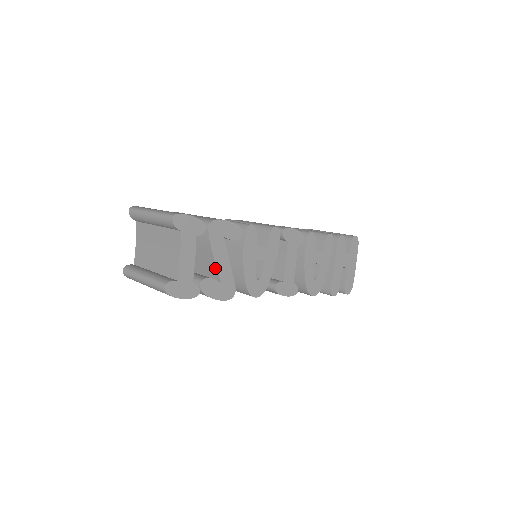
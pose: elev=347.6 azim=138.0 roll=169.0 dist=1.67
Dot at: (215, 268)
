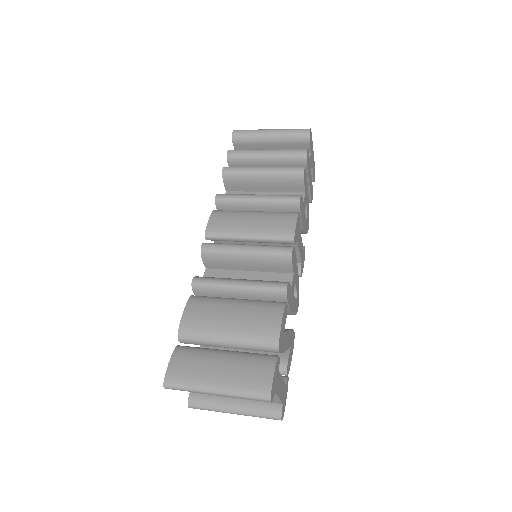
Dot at: occluded
